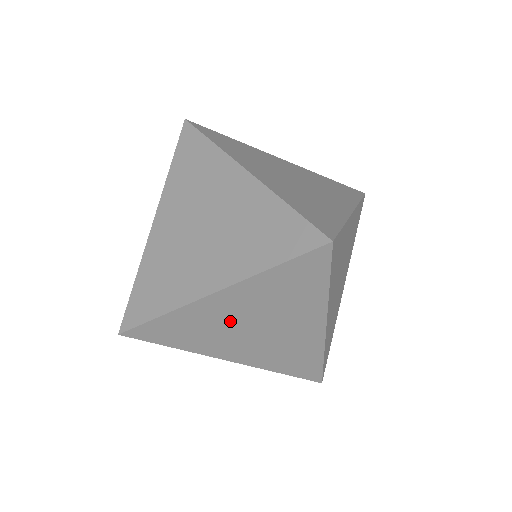
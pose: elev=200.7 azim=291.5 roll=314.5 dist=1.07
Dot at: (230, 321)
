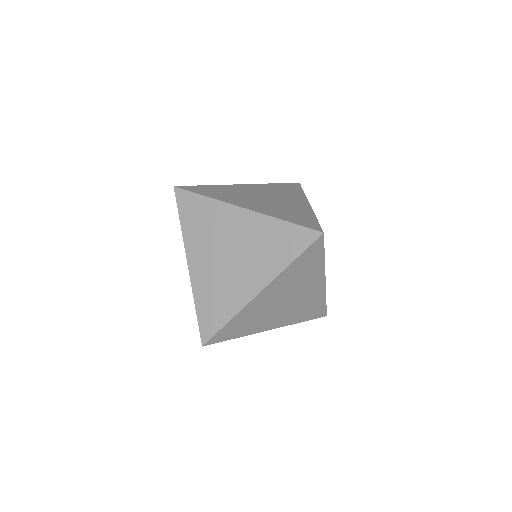
Dot at: occluded
